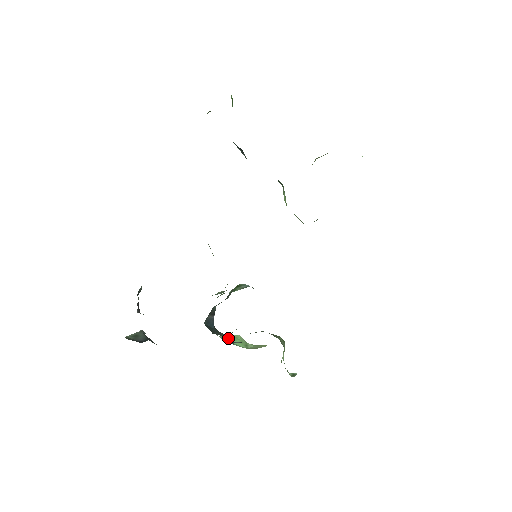
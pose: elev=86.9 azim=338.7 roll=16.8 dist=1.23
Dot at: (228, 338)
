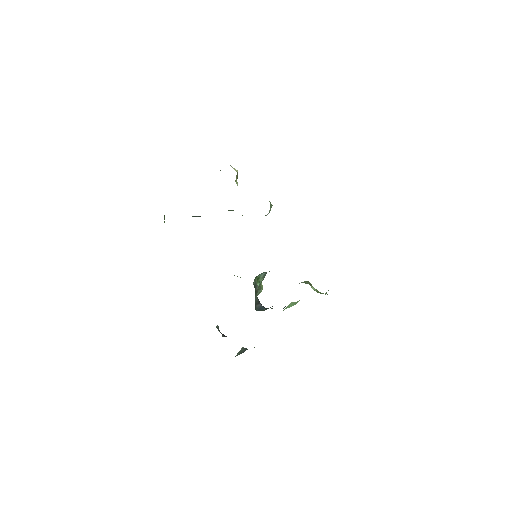
Dot at: occluded
